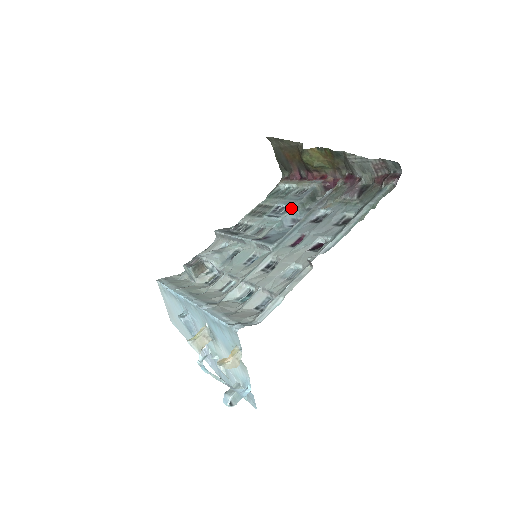
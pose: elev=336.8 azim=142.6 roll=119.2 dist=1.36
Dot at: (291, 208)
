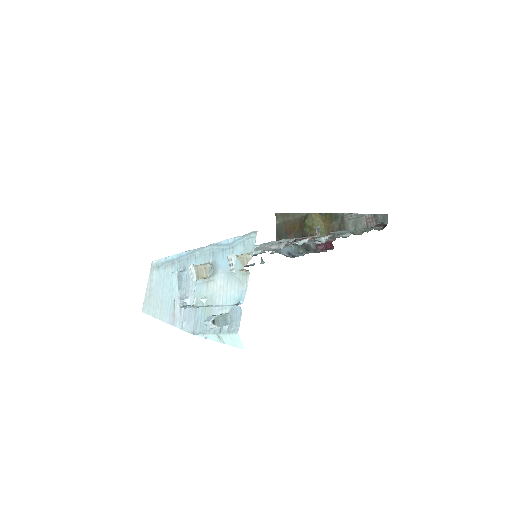
Dot at: (289, 246)
